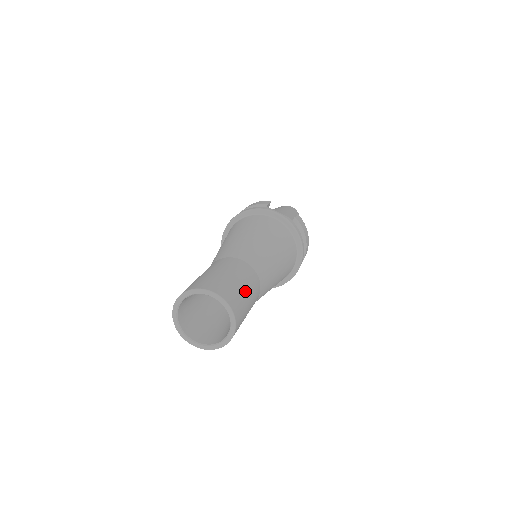
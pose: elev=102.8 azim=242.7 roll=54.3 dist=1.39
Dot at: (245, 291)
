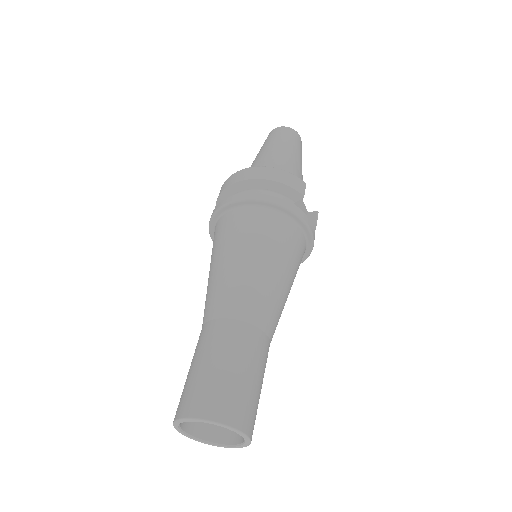
Dot at: occluded
